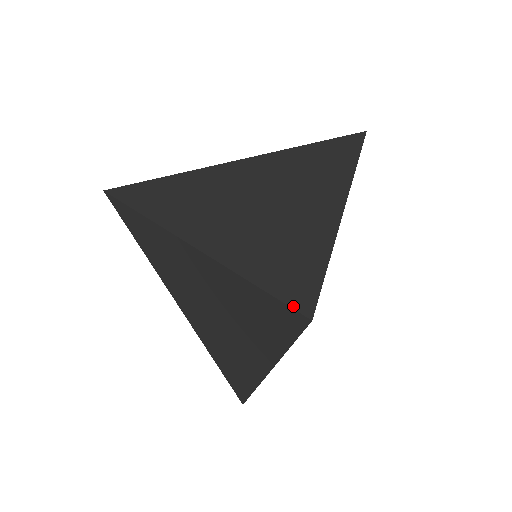
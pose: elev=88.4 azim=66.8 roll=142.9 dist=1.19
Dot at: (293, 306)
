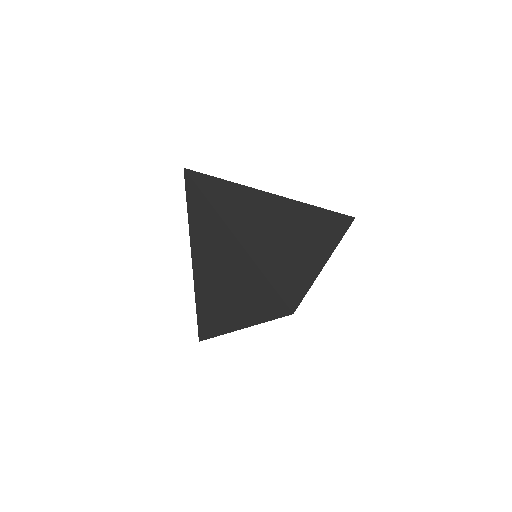
Dot at: (286, 302)
